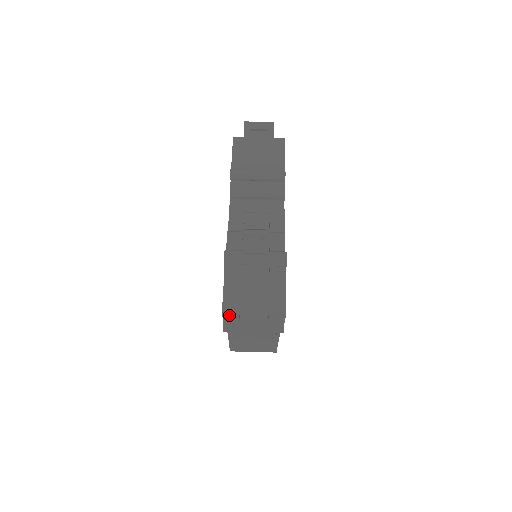
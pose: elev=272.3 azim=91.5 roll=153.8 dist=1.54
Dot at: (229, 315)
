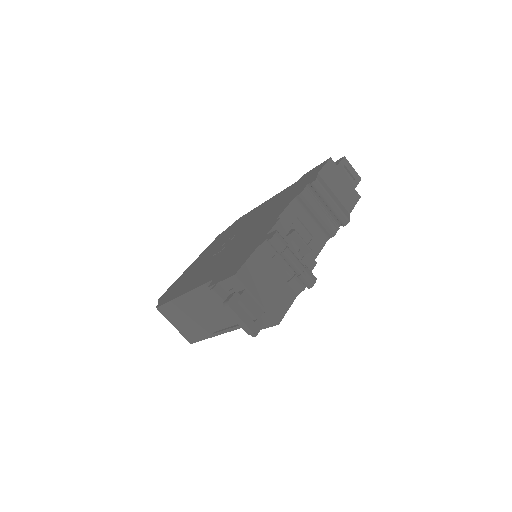
Dot at: (235, 282)
